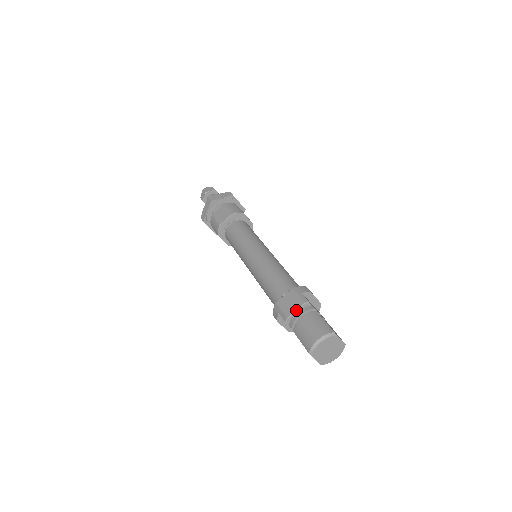
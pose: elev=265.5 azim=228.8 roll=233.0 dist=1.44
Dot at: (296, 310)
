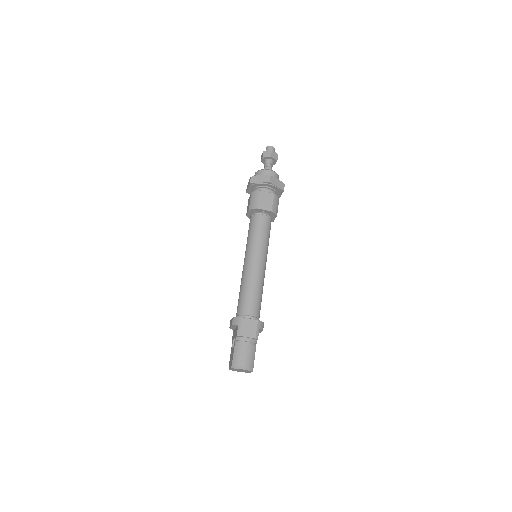
Dot at: (248, 337)
